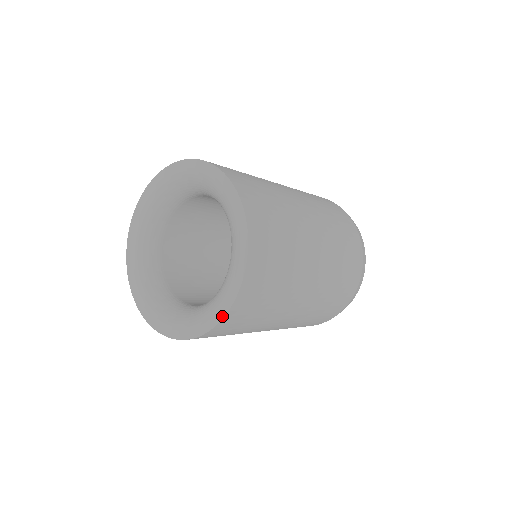
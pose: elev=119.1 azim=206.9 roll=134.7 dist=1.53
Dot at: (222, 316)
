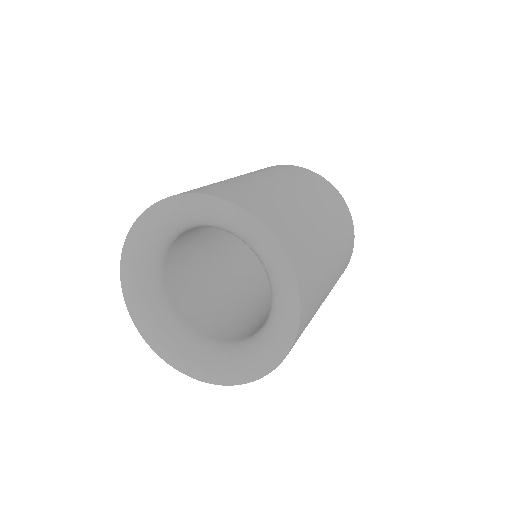
Dot at: (297, 292)
